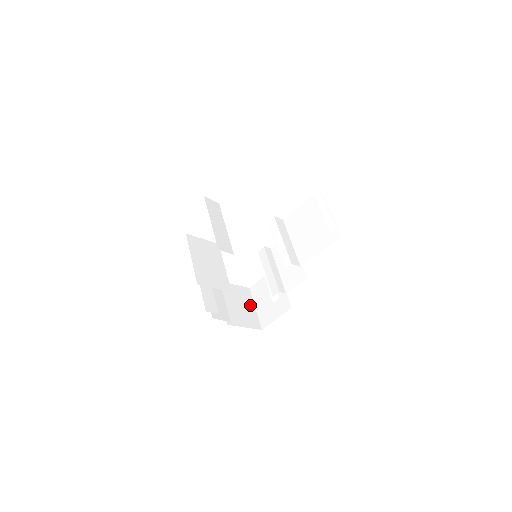
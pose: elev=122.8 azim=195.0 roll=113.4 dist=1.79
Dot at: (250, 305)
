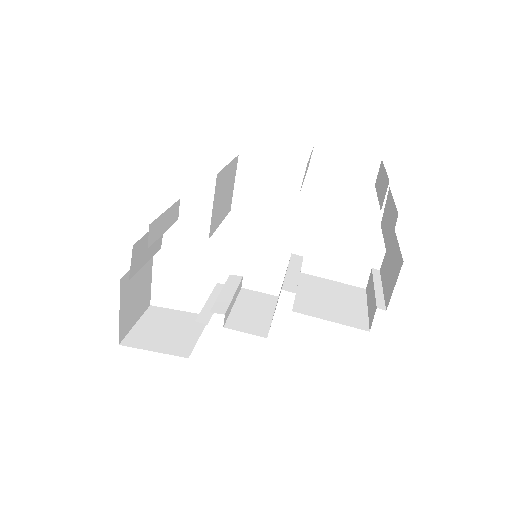
Dot at: (138, 313)
